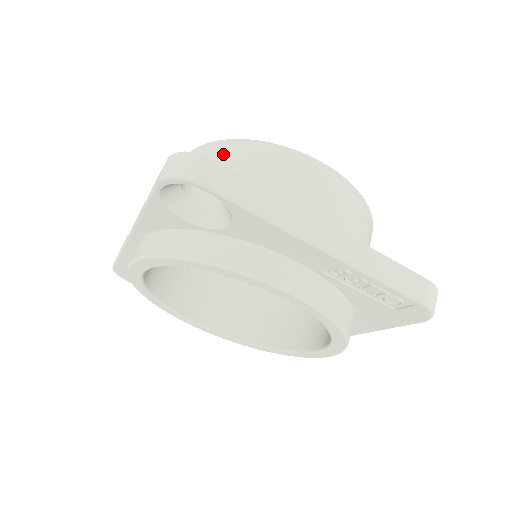
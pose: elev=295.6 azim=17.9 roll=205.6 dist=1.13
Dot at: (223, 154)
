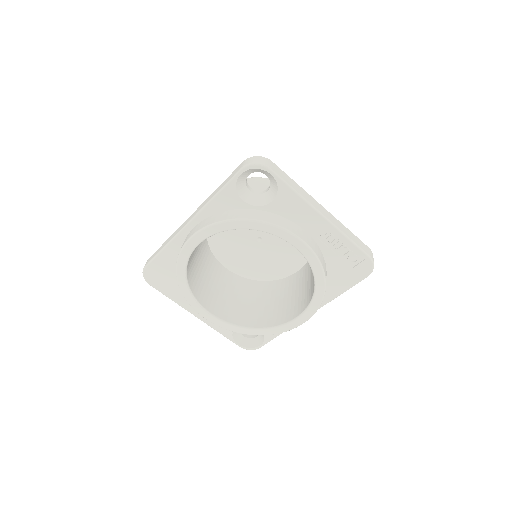
Dot at: (250, 182)
